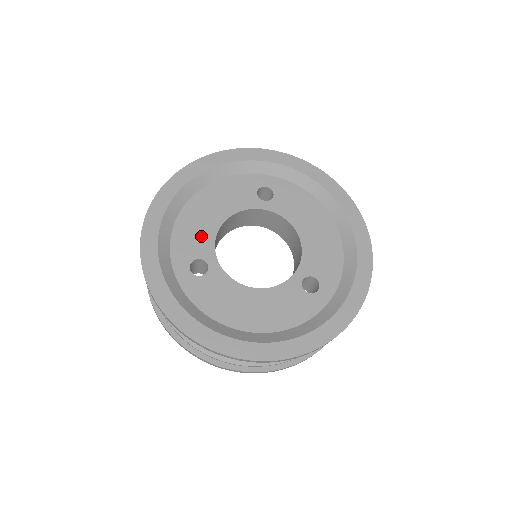
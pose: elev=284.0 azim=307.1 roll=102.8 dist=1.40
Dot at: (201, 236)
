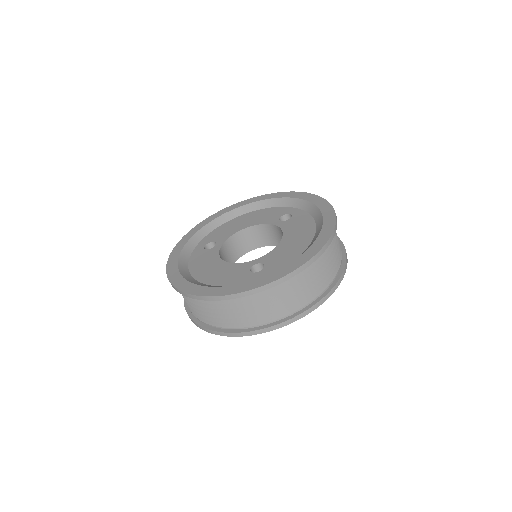
Dot at: (227, 232)
